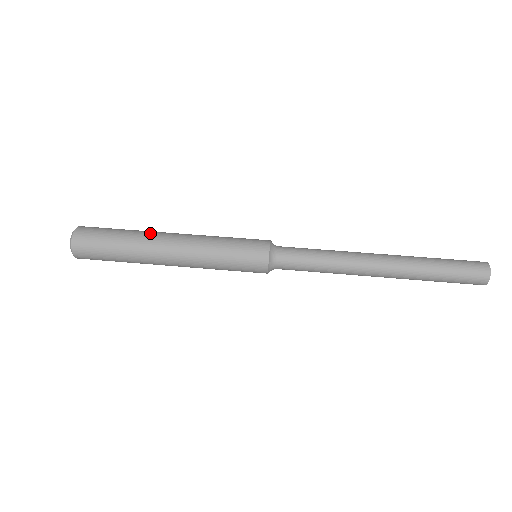
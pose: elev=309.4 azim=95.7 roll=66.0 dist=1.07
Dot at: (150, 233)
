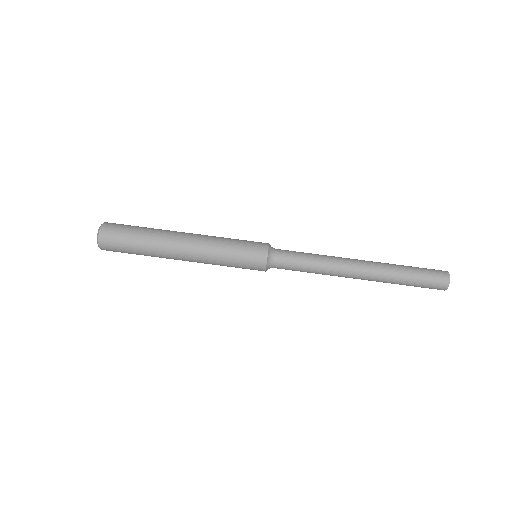
Dot at: (166, 234)
